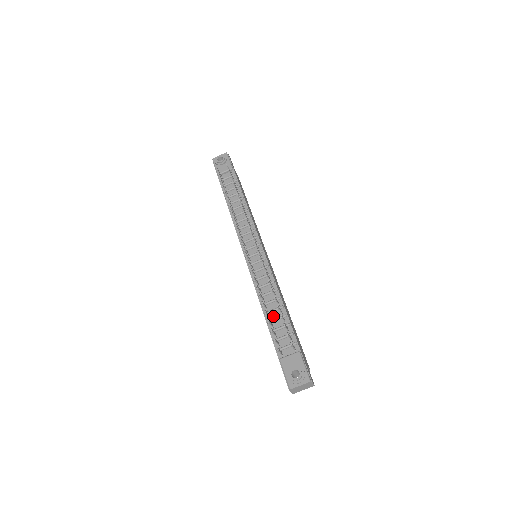
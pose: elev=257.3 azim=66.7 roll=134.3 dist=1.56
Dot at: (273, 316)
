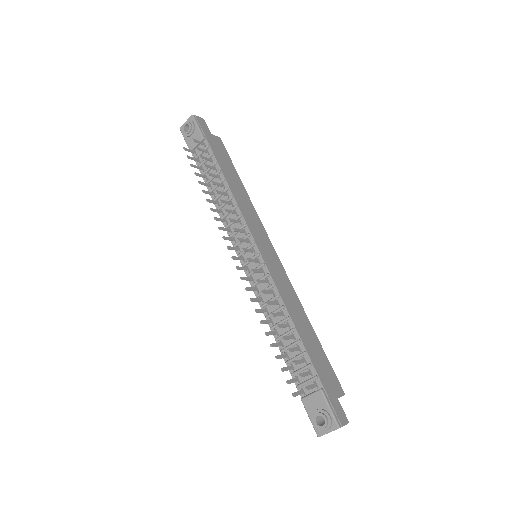
Dot at: (285, 342)
